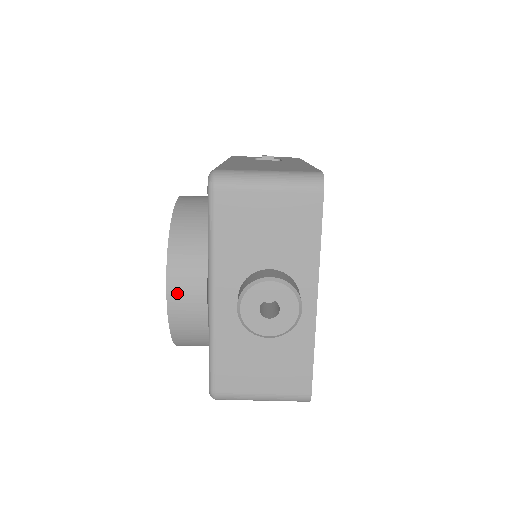
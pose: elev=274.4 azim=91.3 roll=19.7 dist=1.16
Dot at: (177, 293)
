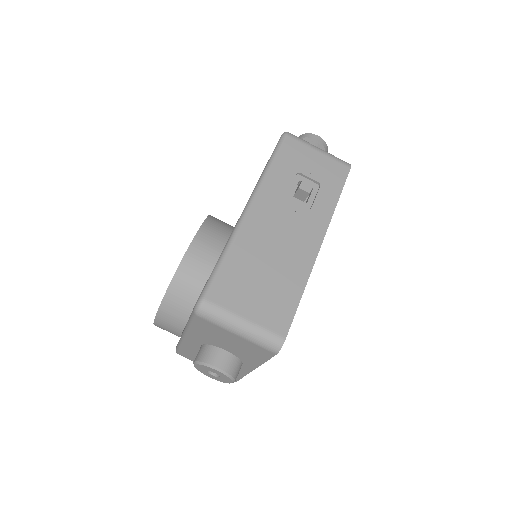
Dot at: (161, 325)
